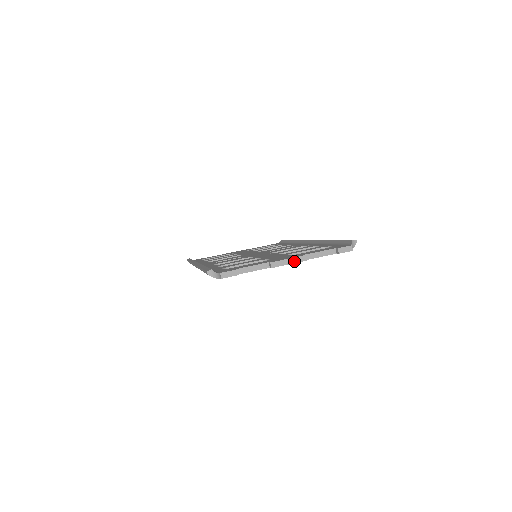
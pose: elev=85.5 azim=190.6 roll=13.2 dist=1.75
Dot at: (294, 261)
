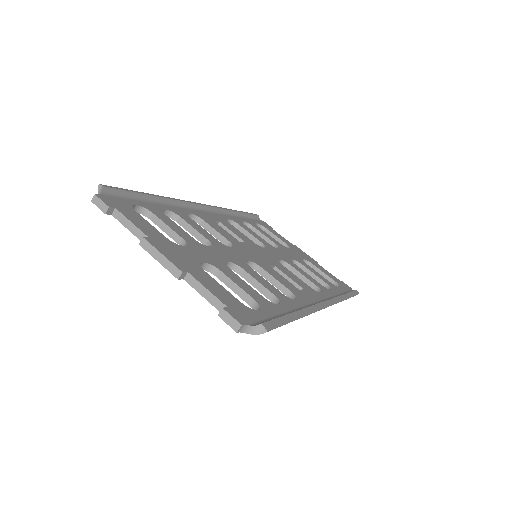
Dot at: (165, 264)
